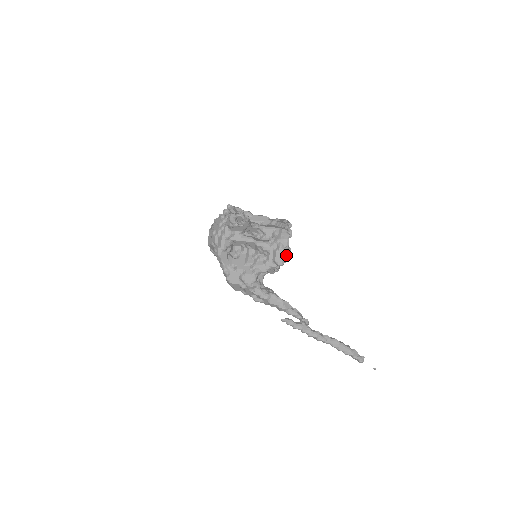
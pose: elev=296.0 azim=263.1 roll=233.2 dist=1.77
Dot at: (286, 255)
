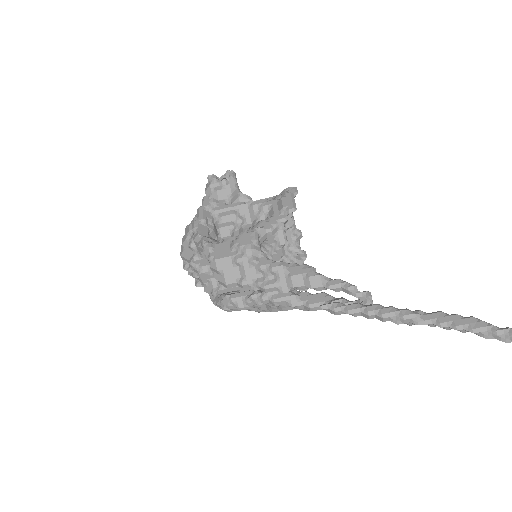
Dot at: occluded
